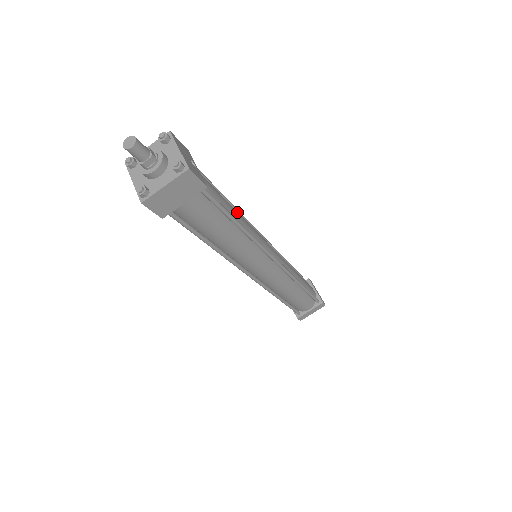
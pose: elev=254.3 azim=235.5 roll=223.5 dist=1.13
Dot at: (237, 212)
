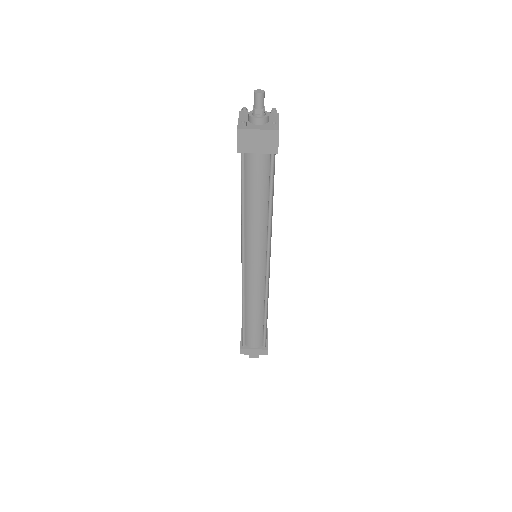
Dot at: occluded
